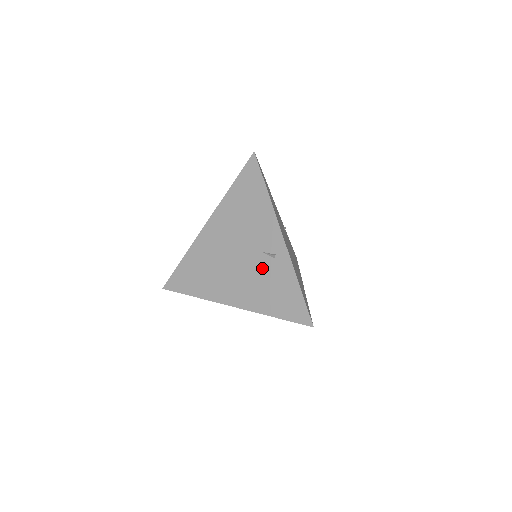
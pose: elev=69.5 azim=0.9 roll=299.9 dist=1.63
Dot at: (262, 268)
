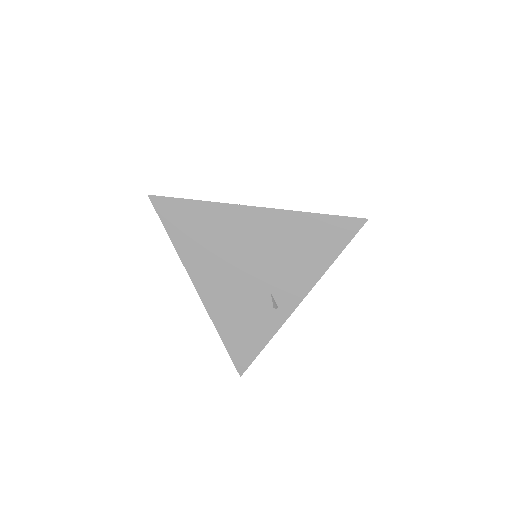
Dot at: (256, 301)
